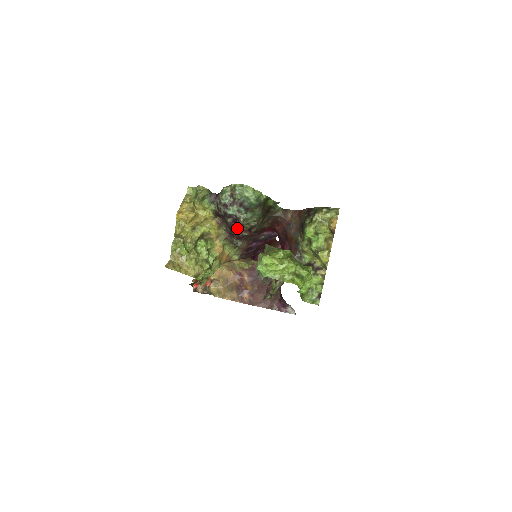
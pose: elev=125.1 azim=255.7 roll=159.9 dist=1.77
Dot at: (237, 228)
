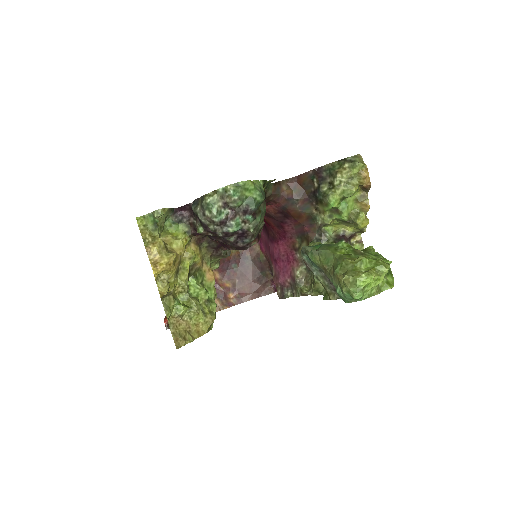
Dot at: (245, 243)
